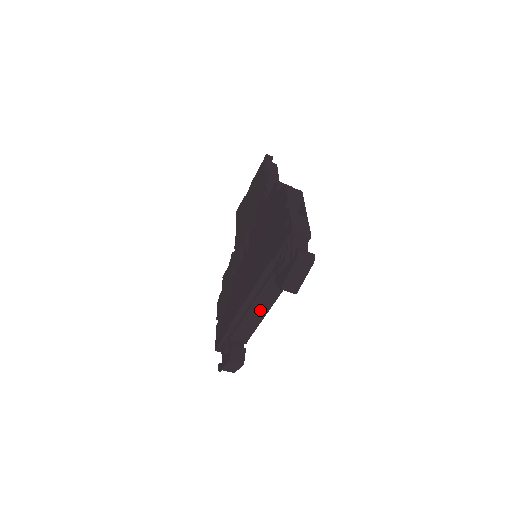
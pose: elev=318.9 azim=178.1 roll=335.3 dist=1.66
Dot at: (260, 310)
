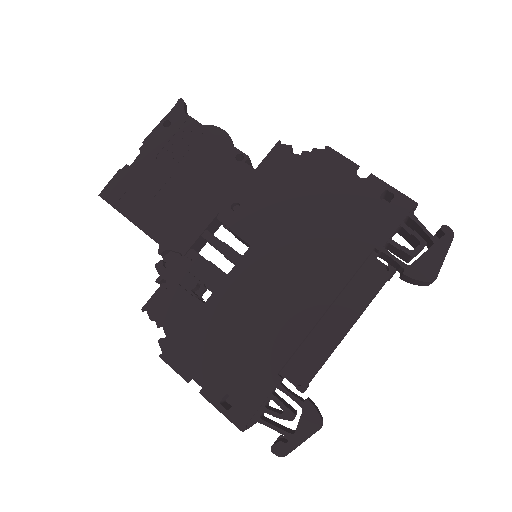
Dot at: occluded
